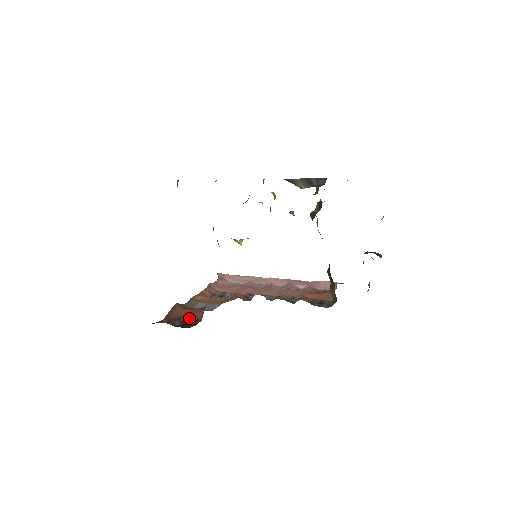
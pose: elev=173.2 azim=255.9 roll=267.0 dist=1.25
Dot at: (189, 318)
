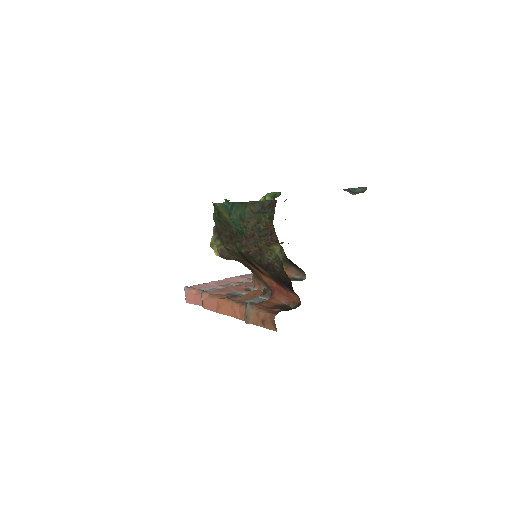
Dot at: (278, 305)
